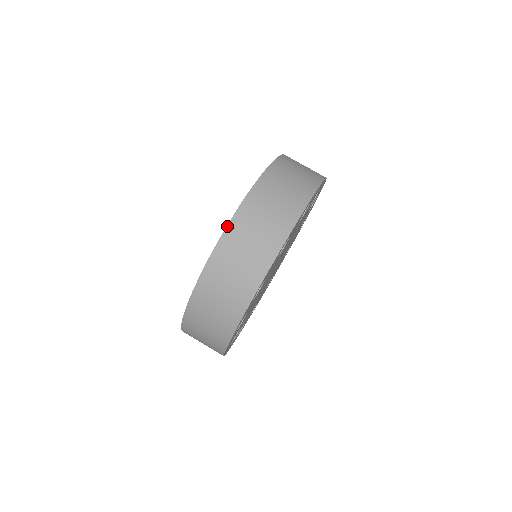
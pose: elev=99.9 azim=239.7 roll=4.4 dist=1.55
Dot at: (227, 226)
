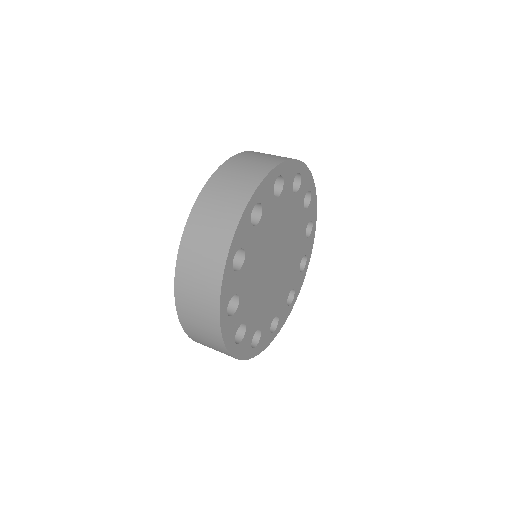
Dot at: (226, 161)
